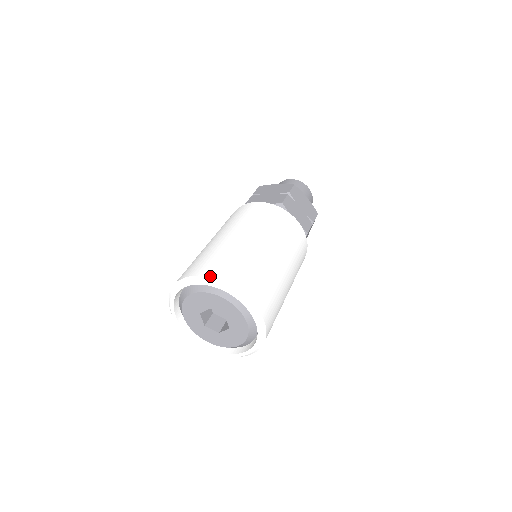
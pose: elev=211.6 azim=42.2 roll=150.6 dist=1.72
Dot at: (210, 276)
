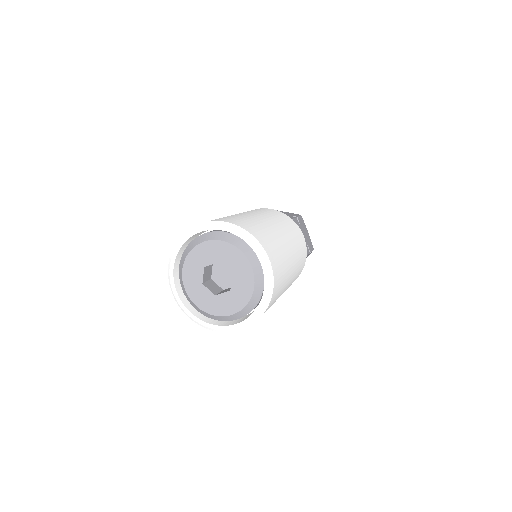
Dot at: (183, 233)
